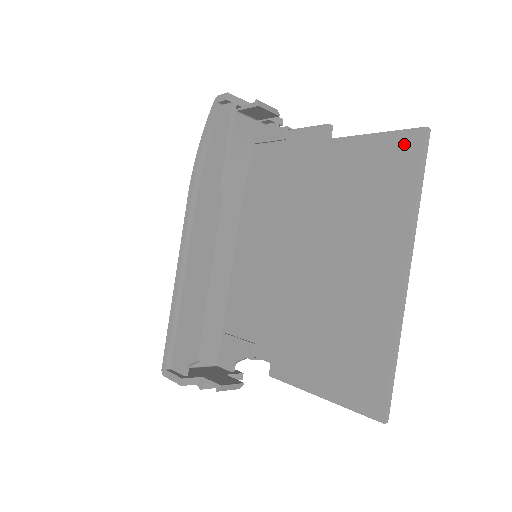
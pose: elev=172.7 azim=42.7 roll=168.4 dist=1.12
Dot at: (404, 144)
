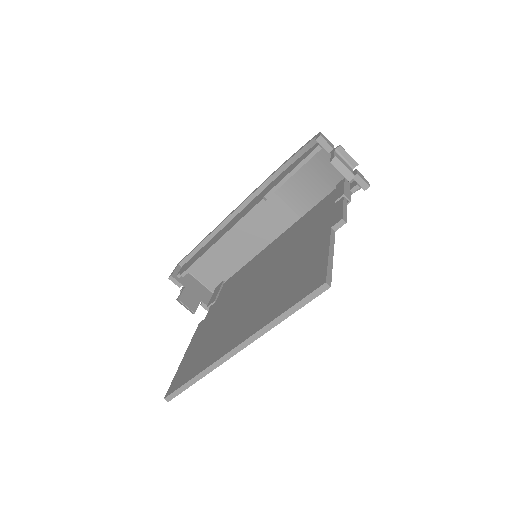
Dot at: (316, 278)
